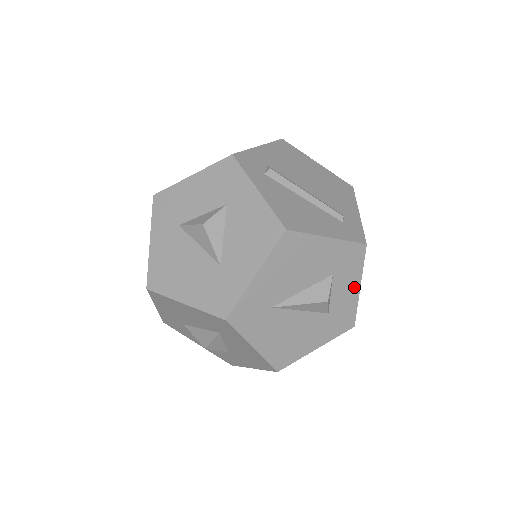
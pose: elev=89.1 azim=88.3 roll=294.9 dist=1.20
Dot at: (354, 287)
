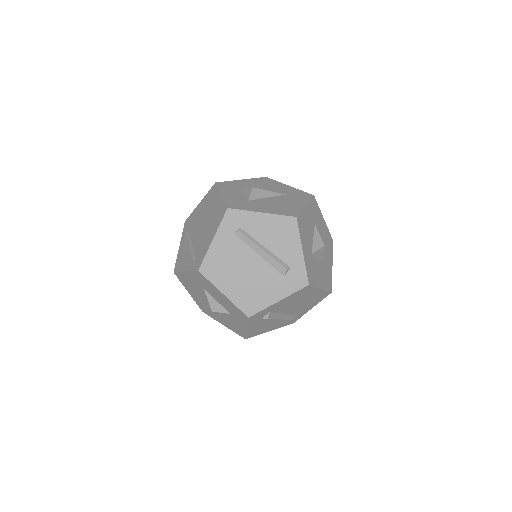
Dot at: occluded
